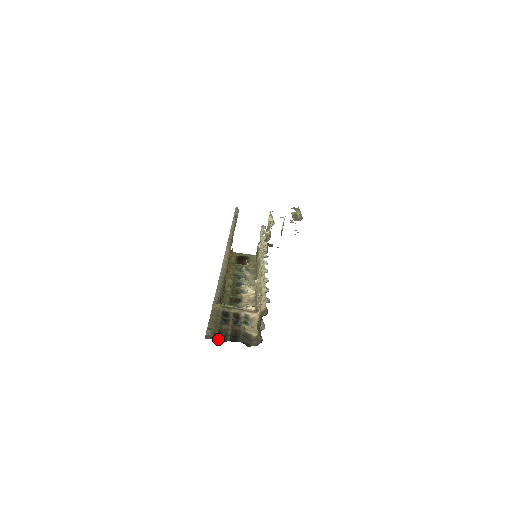
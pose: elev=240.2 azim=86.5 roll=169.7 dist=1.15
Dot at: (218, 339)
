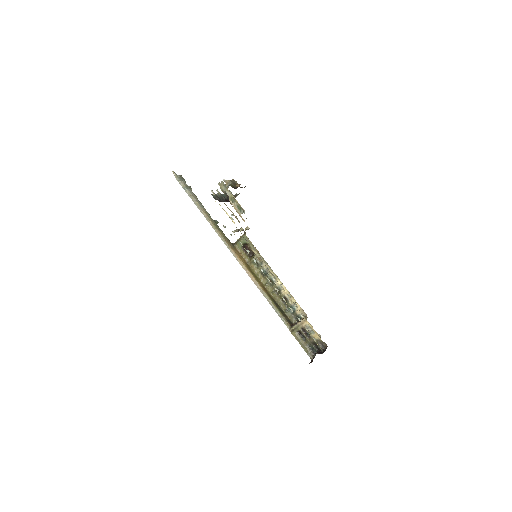
Dot at: (313, 352)
